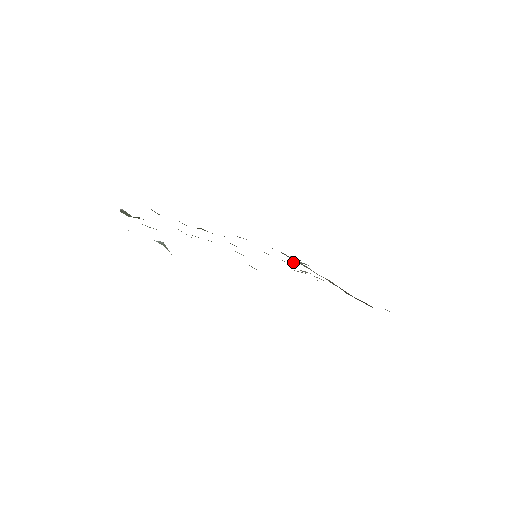
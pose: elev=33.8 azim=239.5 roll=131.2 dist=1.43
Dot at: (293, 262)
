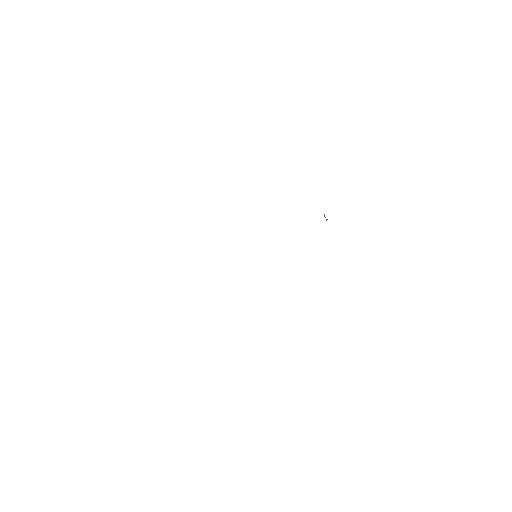
Dot at: (324, 215)
